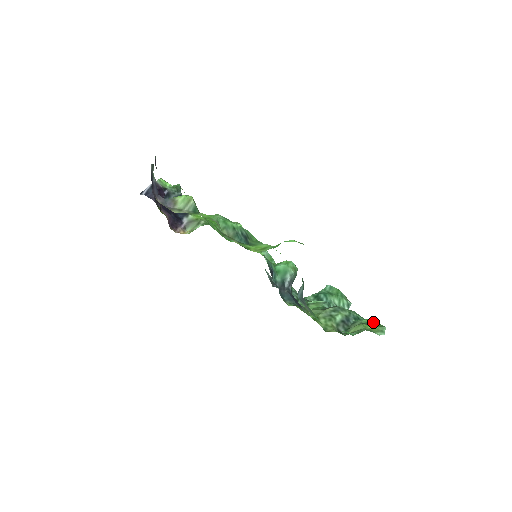
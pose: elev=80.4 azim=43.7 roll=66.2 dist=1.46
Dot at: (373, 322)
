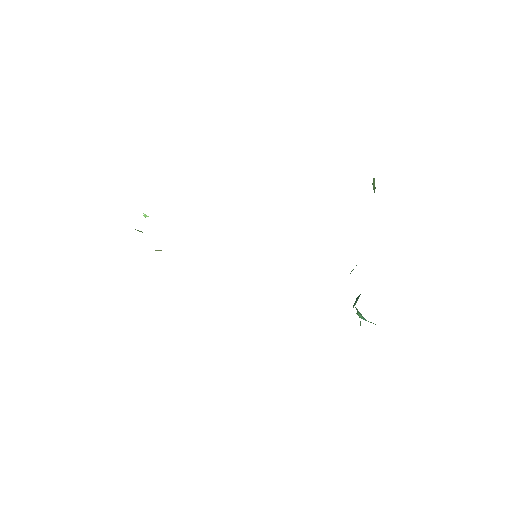
Dot at: occluded
